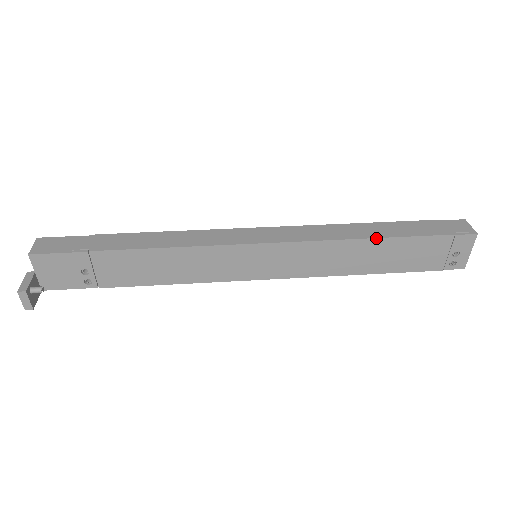
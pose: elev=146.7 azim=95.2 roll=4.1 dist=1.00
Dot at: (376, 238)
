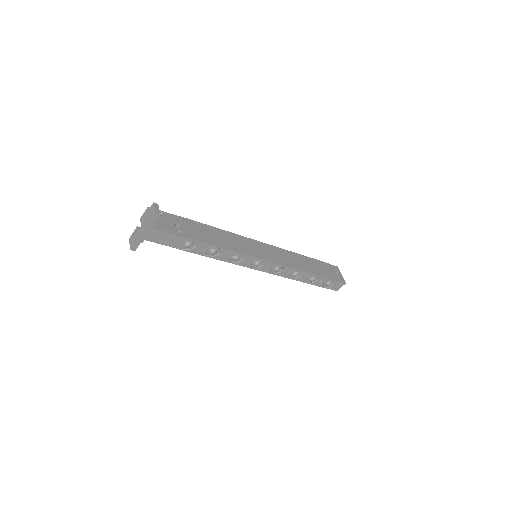
Dot at: (302, 255)
